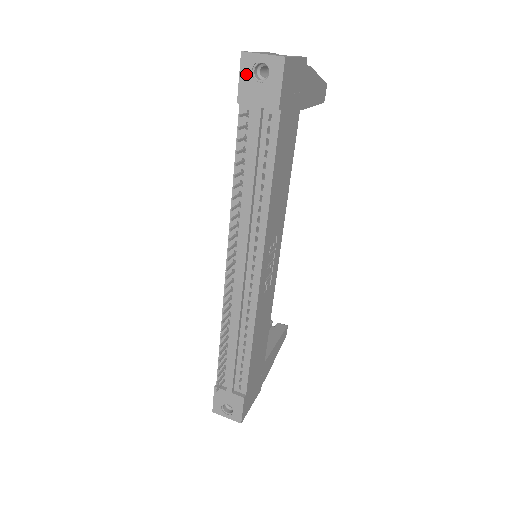
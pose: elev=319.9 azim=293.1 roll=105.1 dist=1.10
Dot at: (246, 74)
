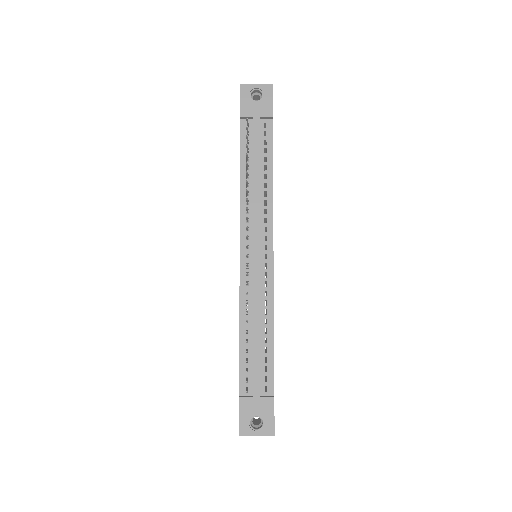
Dot at: (245, 97)
